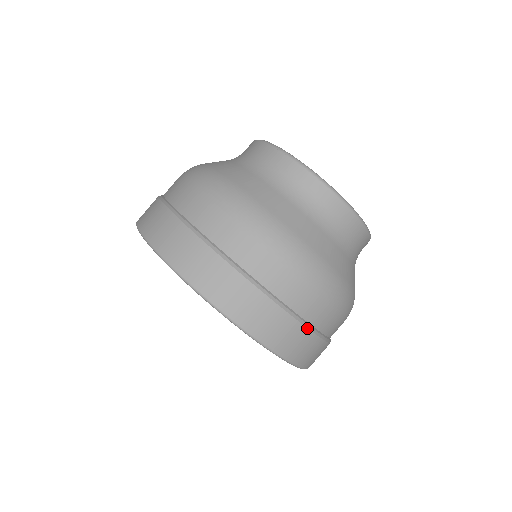
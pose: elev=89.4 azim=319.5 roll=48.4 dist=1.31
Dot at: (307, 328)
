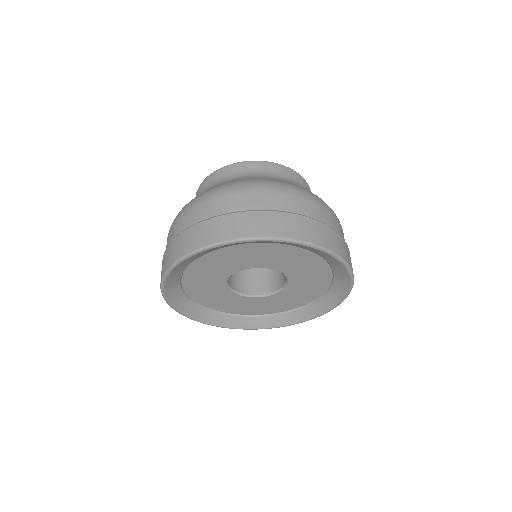
Dot at: occluded
